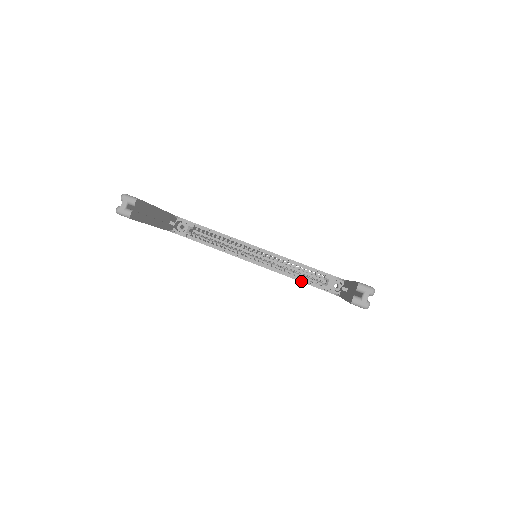
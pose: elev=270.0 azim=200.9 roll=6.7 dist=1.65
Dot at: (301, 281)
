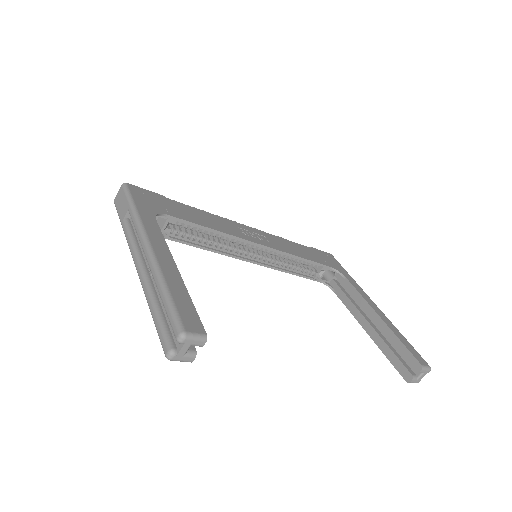
Dot at: (297, 275)
